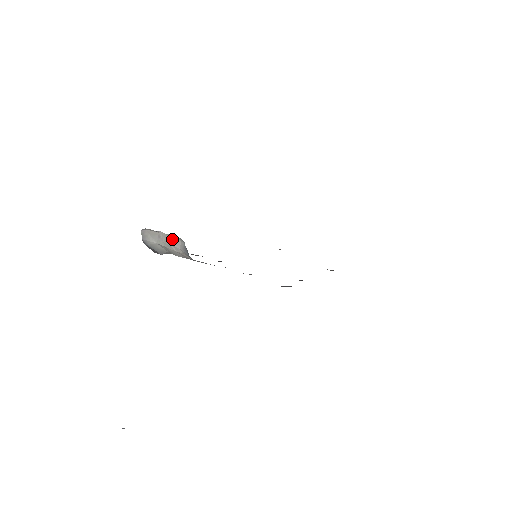
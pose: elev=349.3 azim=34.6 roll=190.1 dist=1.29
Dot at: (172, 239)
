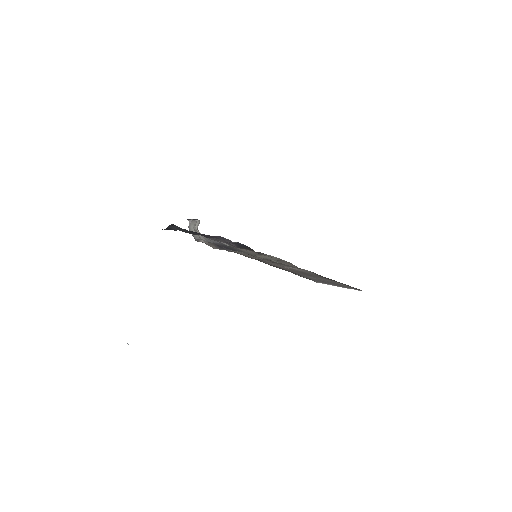
Dot at: (198, 223)
